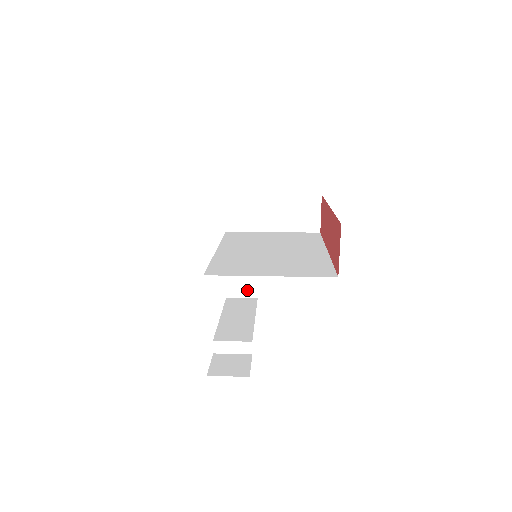
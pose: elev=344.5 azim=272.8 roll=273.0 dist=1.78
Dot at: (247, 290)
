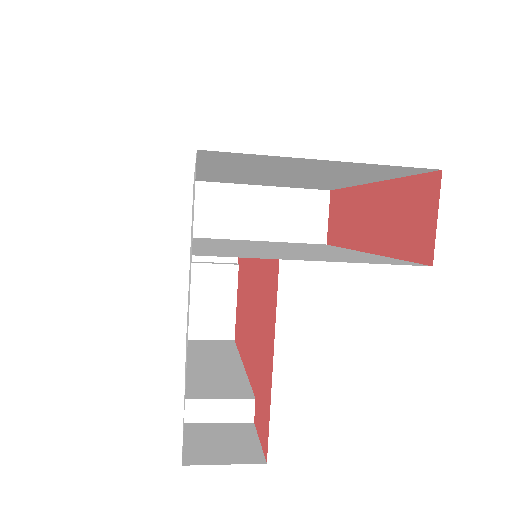
Dot at: (219, 328)
